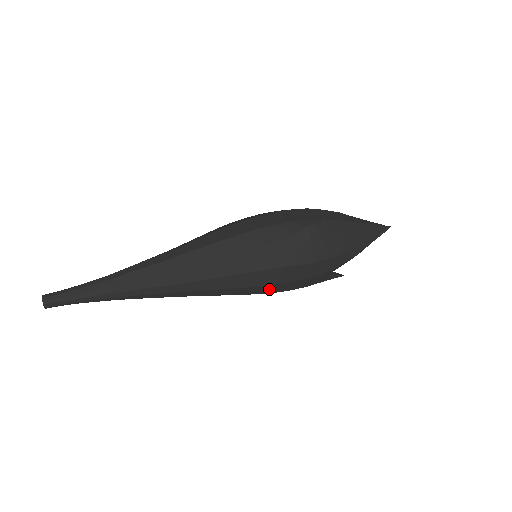
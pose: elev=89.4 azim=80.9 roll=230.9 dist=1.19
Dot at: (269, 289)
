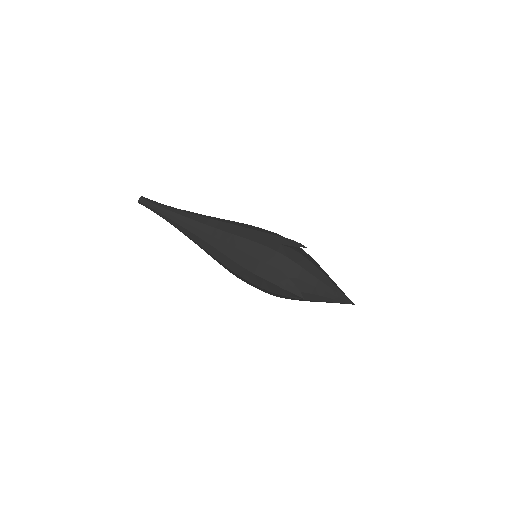
Dot at: (251, 264)
